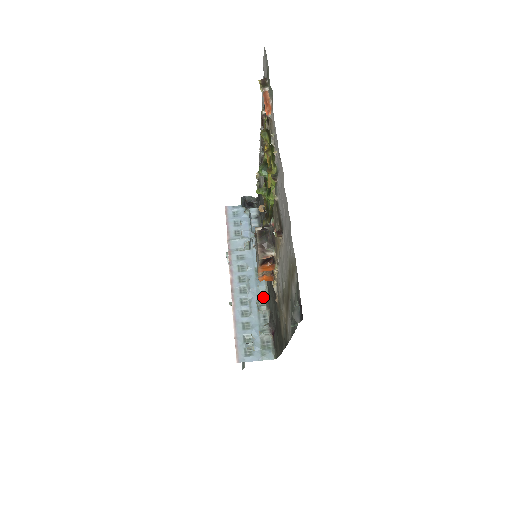
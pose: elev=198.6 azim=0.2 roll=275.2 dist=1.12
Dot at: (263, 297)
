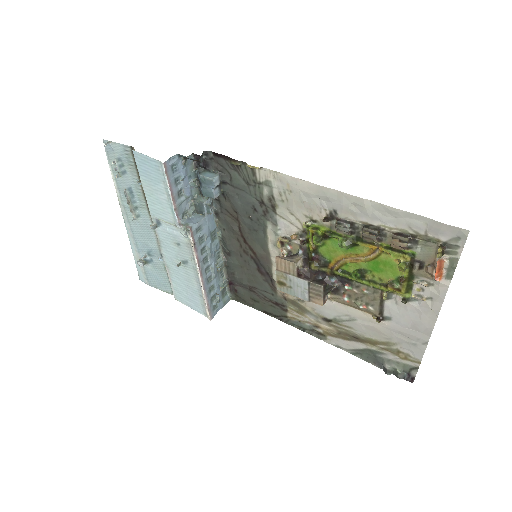
Dot at: (219, 257)
